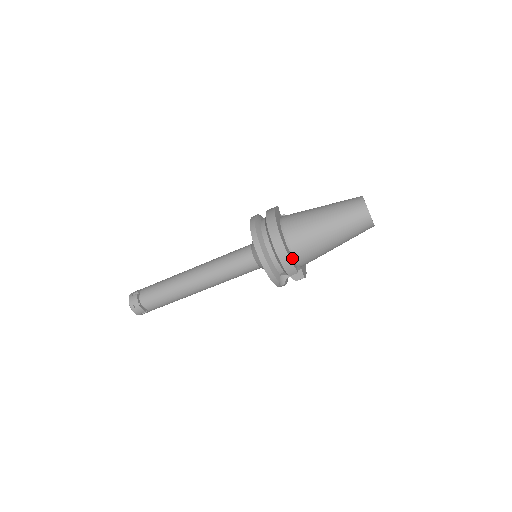
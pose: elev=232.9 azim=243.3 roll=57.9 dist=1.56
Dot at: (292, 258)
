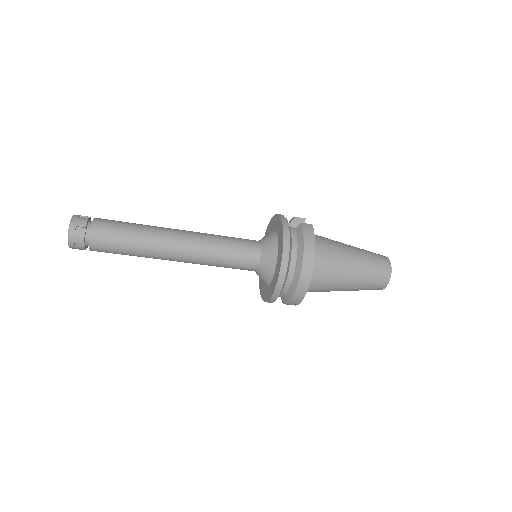
Dot at: occluded
